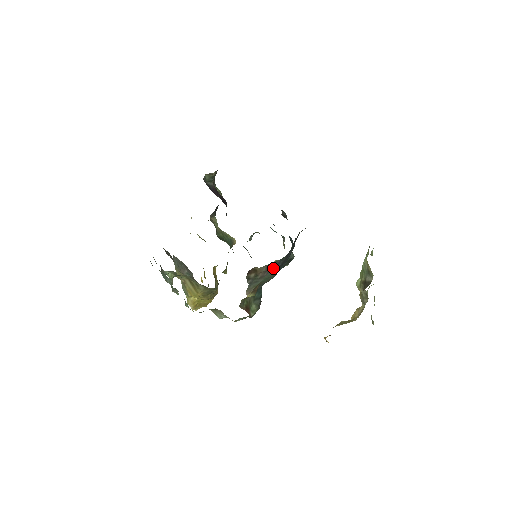
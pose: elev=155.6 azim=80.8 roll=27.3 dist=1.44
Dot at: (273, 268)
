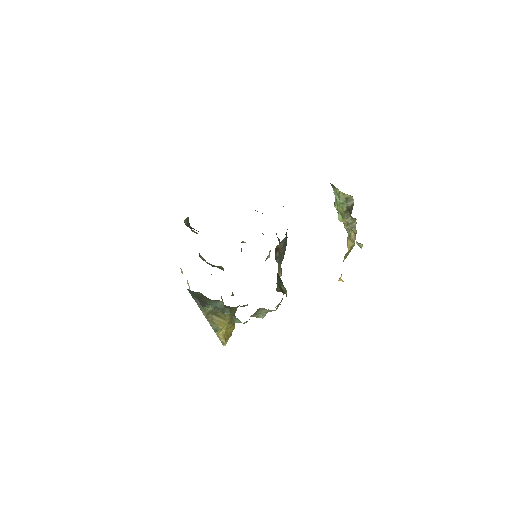
Dot at: (285, 242)
